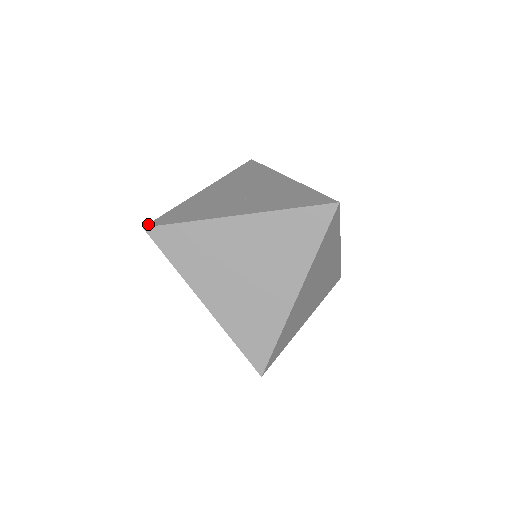
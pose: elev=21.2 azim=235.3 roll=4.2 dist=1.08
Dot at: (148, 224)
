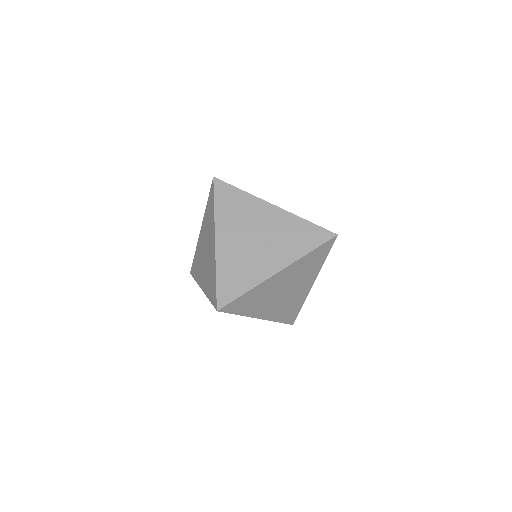
Dot at: (217, 306)
